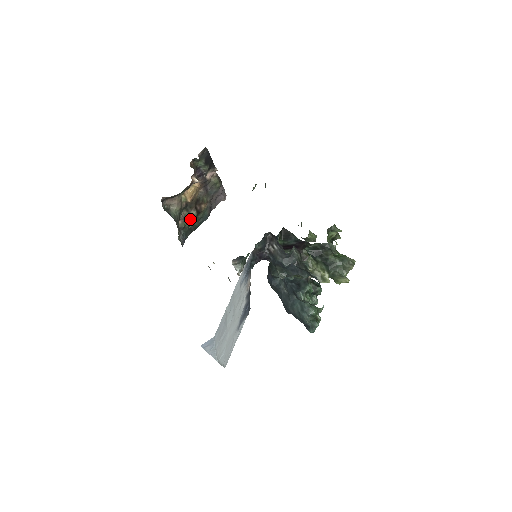
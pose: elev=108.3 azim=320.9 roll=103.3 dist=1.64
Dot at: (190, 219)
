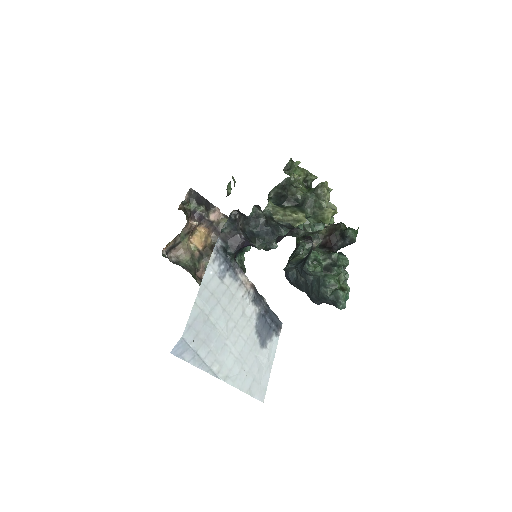
Dot at: occluded
